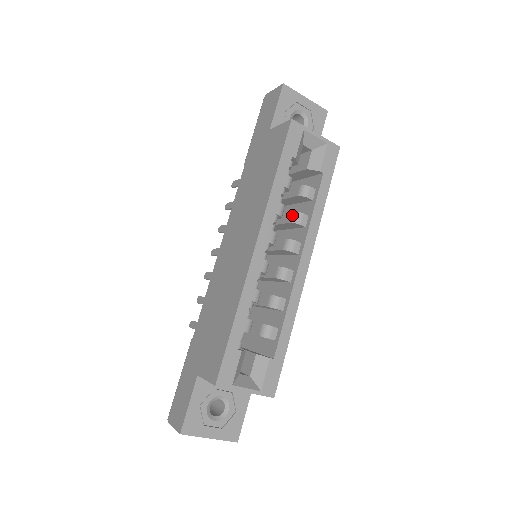
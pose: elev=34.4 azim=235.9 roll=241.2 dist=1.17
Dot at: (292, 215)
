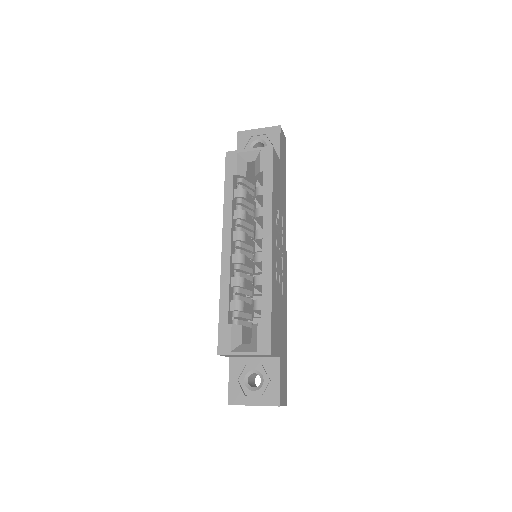
Dot at: (255, 213)
